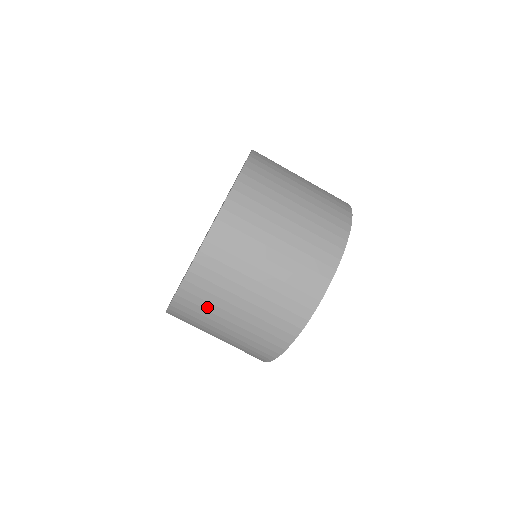
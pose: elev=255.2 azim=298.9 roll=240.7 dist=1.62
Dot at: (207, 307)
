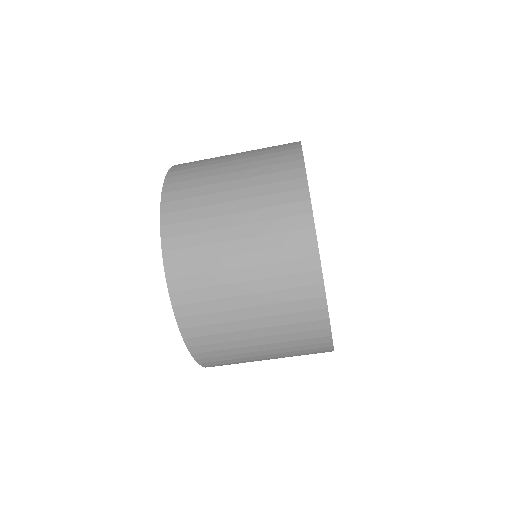
Dot at: (219, 330)
